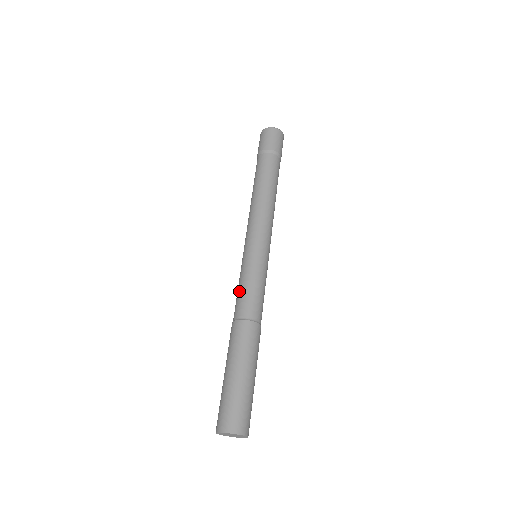
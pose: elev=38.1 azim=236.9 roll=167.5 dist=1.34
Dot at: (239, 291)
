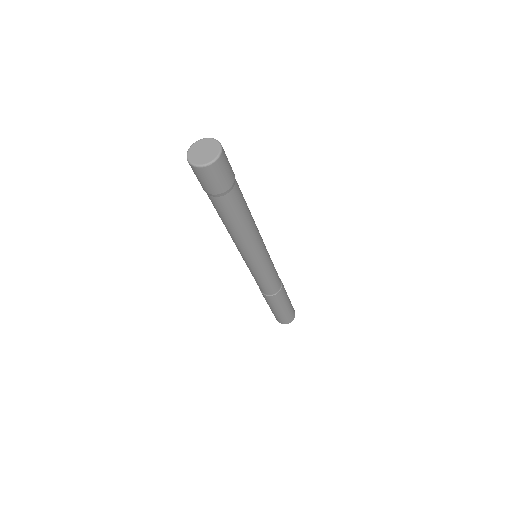
Dot at: occluded
